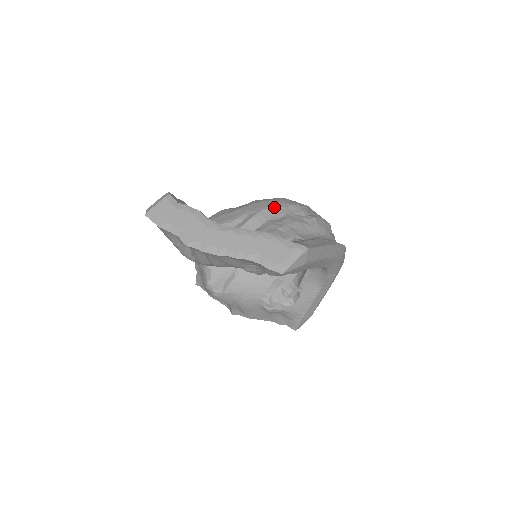
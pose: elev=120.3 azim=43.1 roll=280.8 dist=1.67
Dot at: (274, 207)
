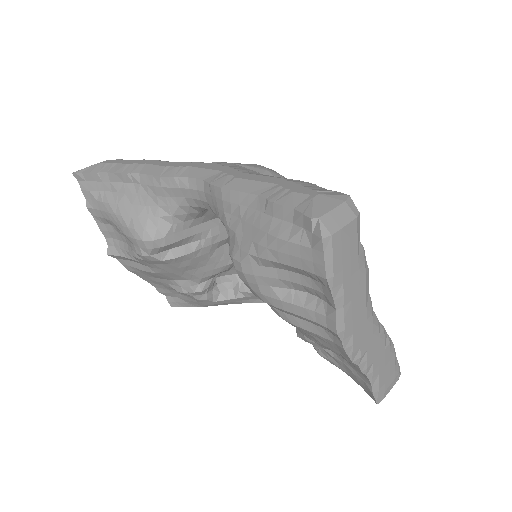
Dot at: occluded
